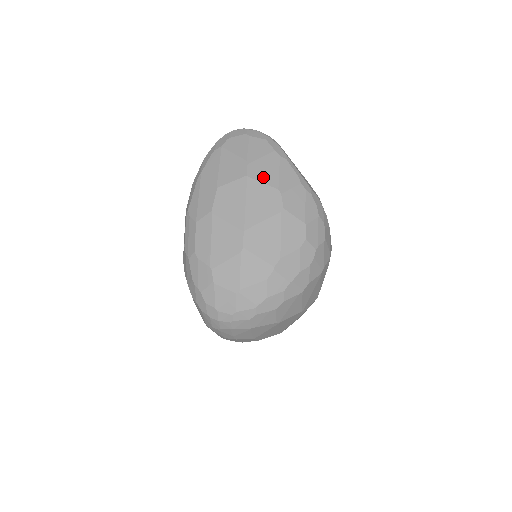
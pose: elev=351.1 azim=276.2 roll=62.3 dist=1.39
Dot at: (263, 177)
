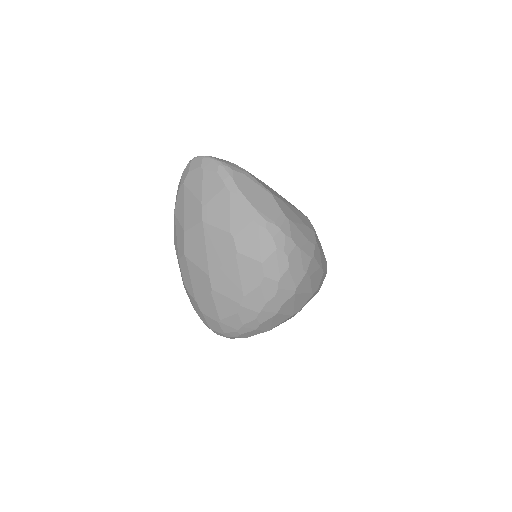
Dot at: (216, 221)
